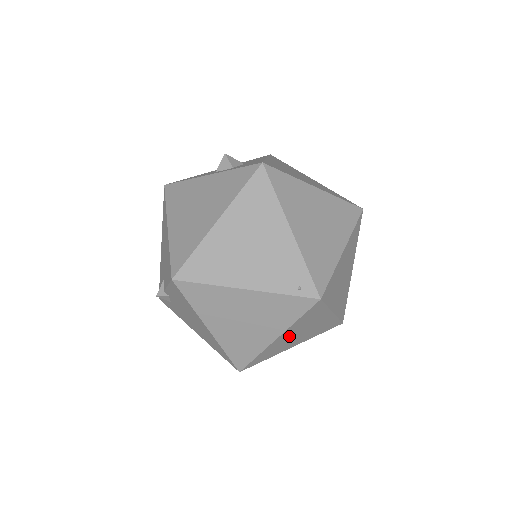
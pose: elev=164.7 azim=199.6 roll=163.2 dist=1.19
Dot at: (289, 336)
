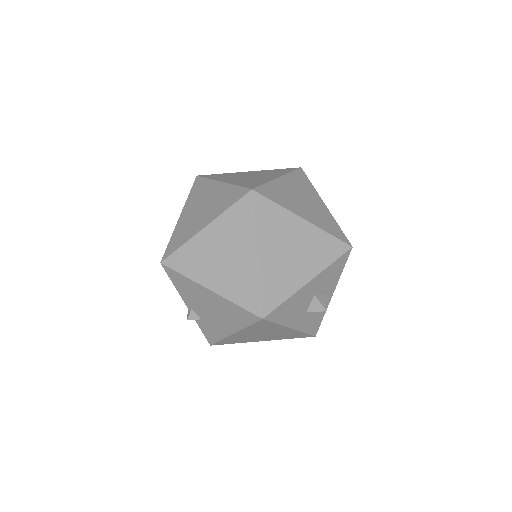
Dot at: (275, 254)
